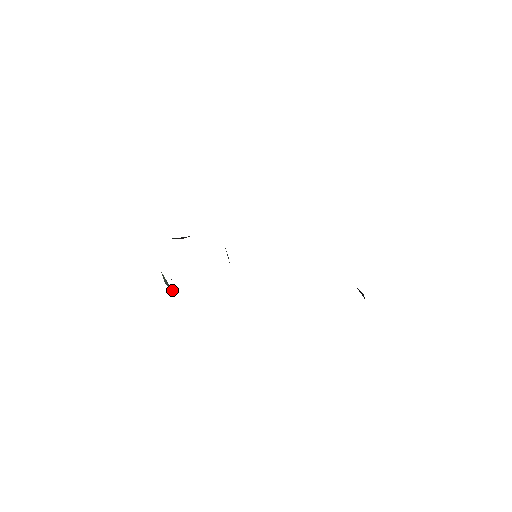
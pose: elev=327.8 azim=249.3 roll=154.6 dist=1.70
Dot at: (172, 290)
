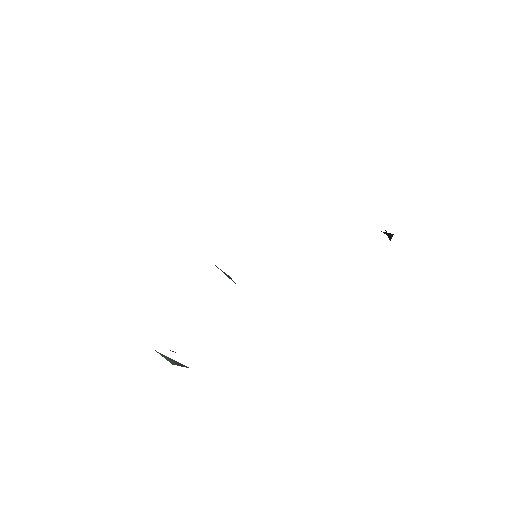
Dot at: (187, 367)
